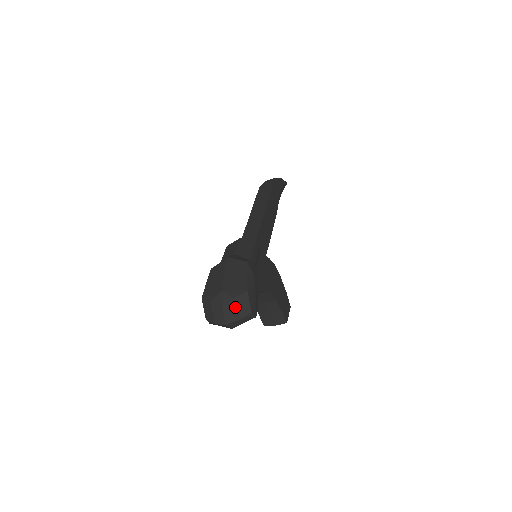
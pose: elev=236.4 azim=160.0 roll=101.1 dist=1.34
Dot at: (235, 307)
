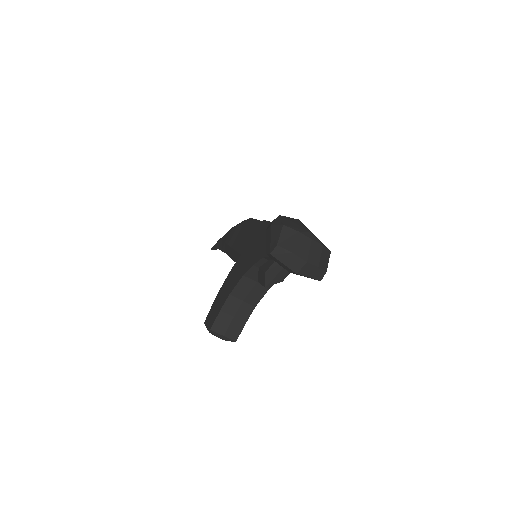
Dot at: (321, 254)
